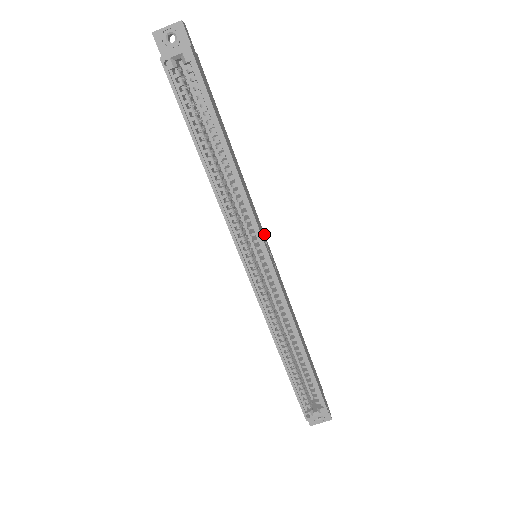
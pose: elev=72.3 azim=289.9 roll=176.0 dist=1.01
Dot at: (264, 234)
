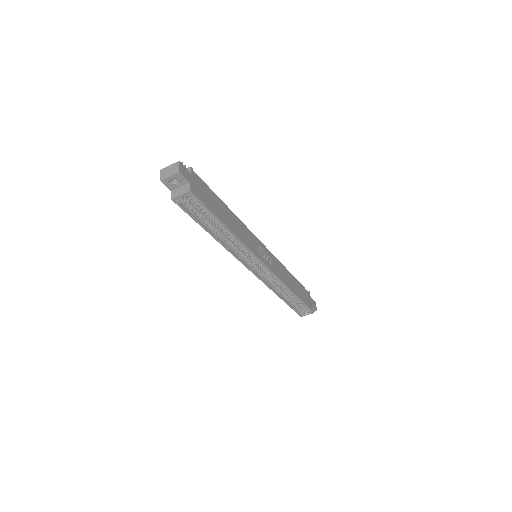
Dot at: (259, 241)
